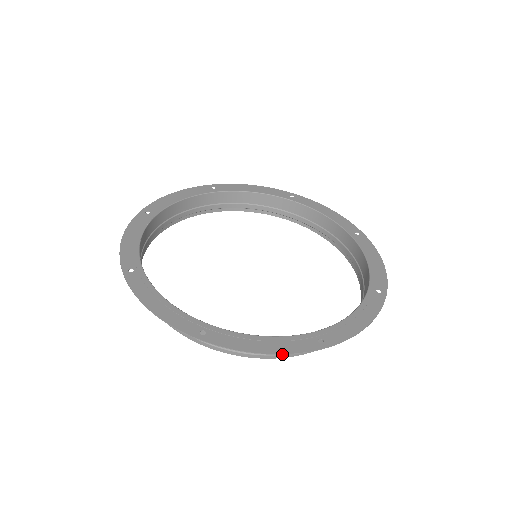
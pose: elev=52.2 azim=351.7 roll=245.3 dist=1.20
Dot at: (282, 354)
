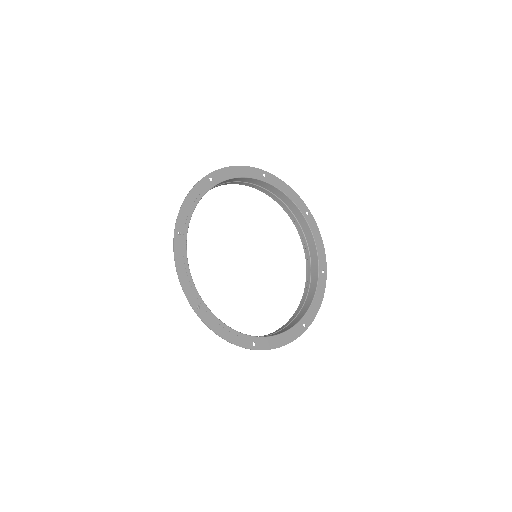
Dot at: occluded
